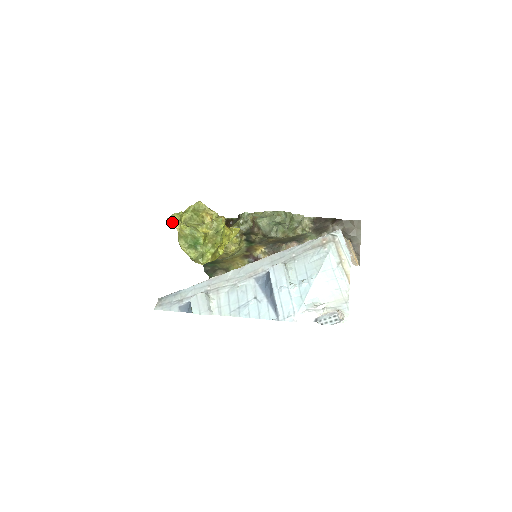
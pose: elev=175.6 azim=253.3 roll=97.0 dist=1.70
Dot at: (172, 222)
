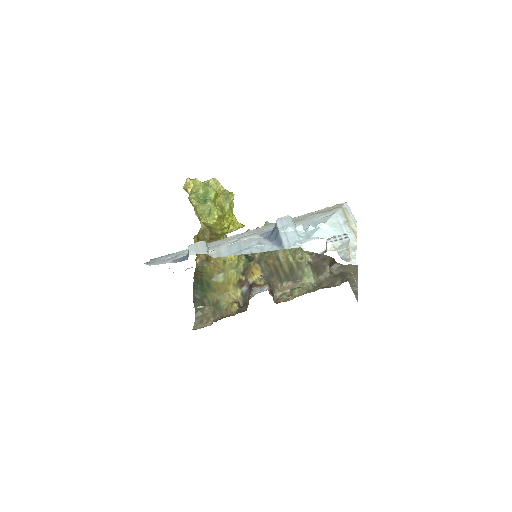
Dot at: (187, 183)
